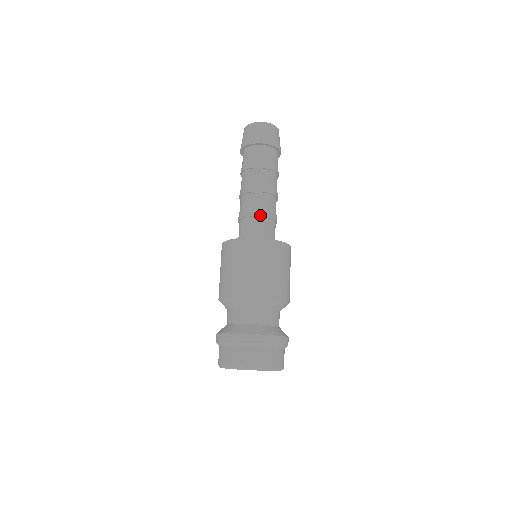
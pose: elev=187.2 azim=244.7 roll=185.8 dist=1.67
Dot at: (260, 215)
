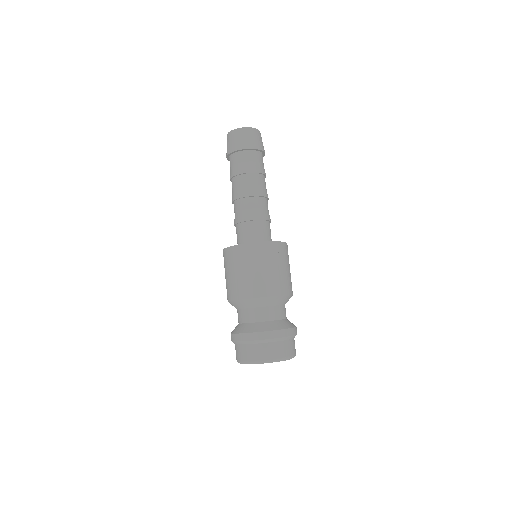
Dot at: (252, 219)
